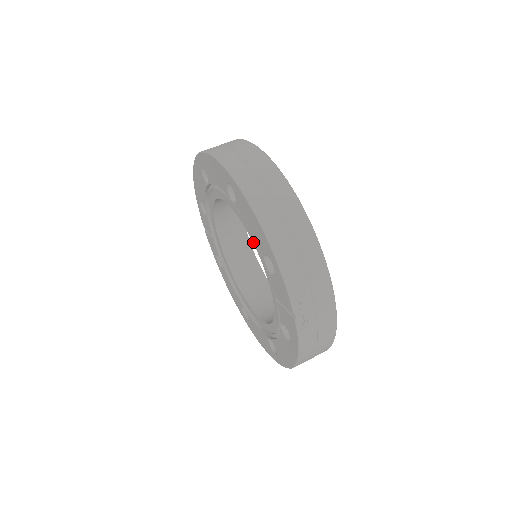
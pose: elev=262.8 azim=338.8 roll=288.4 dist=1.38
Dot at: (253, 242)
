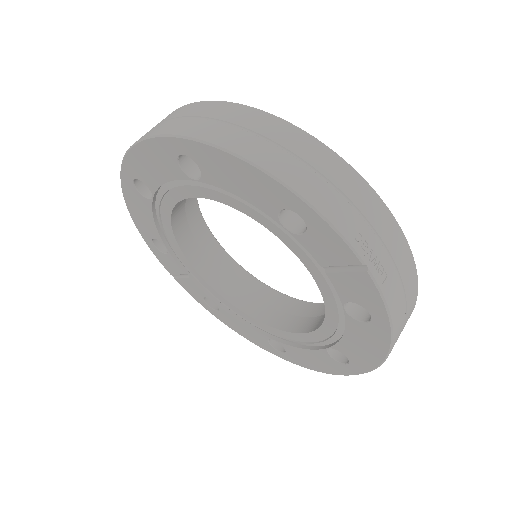
Dot at: (250, 216)
